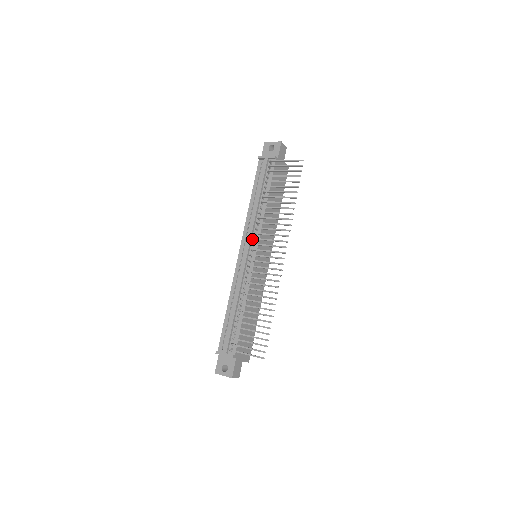
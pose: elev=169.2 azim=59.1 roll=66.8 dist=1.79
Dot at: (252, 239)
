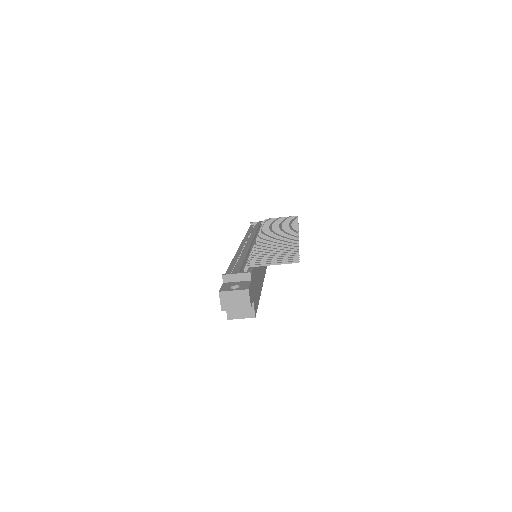
Dot at: (254, 240)
